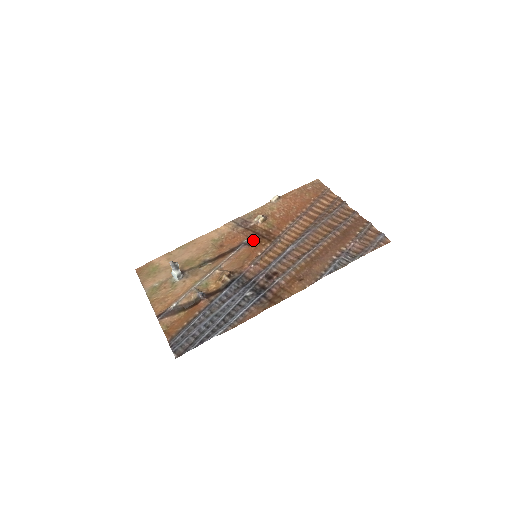
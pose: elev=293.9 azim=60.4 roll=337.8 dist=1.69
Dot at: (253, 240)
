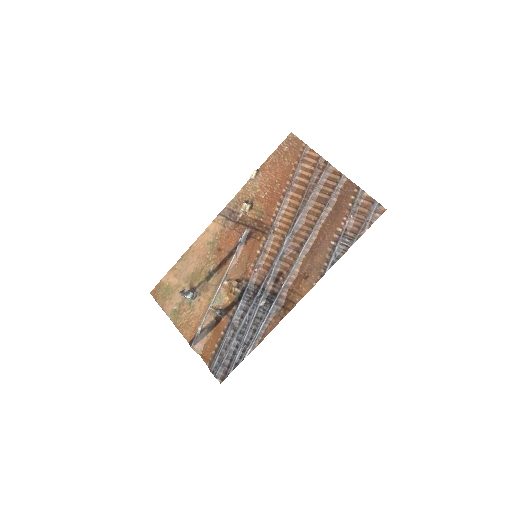
Dot at: (247, 236)
